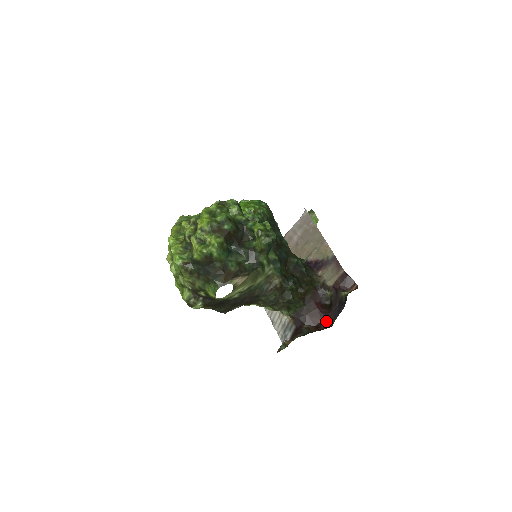
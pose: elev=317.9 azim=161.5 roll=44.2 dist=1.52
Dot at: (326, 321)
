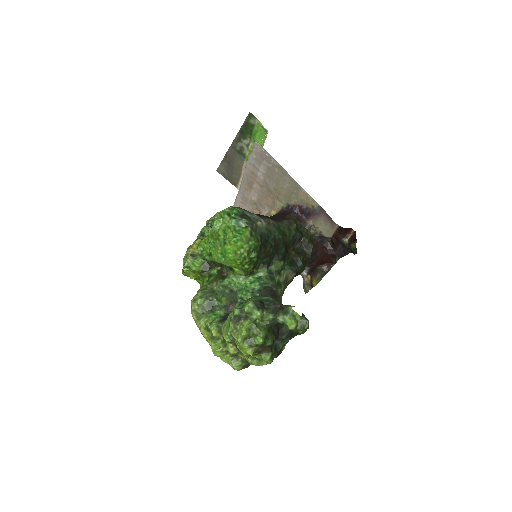
Dot at: (334, 257)
